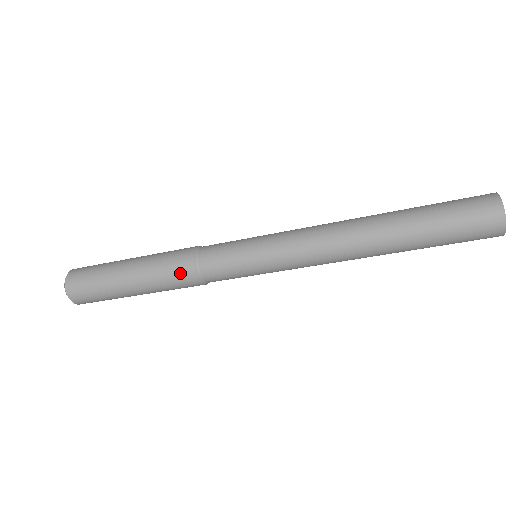
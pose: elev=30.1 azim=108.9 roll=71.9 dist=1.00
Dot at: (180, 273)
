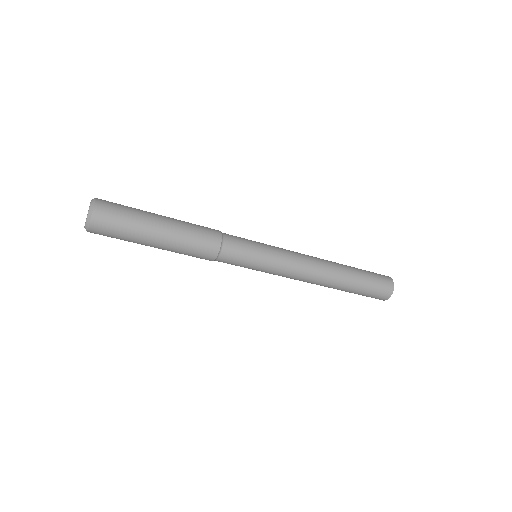
Dot at: (208, 242)
